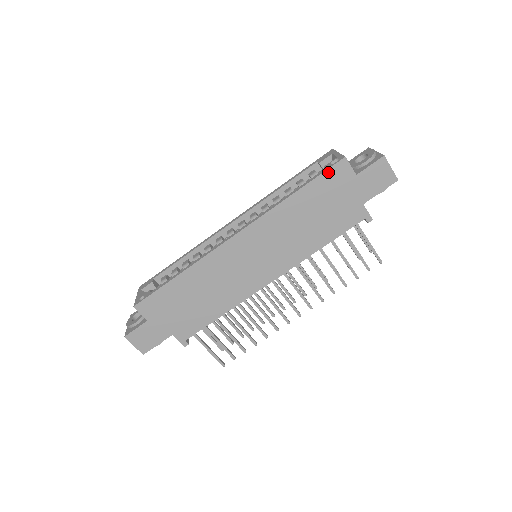
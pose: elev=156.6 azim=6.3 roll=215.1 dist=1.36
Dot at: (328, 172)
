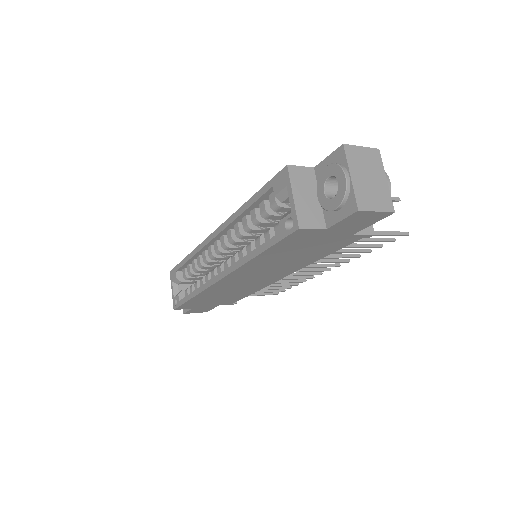
Dot at: (285, 239)
